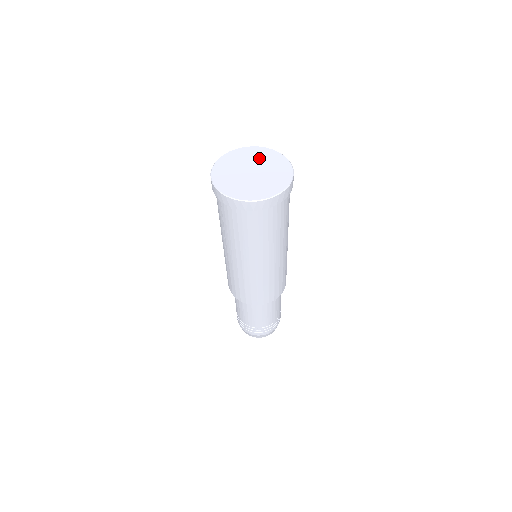
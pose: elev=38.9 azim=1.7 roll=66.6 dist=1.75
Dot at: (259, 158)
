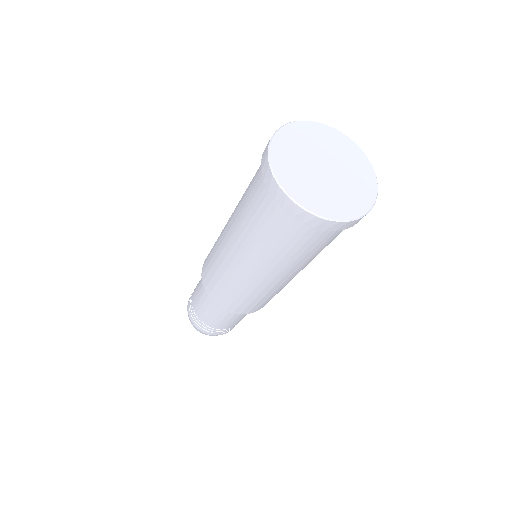
Dot at: (345, 157)
